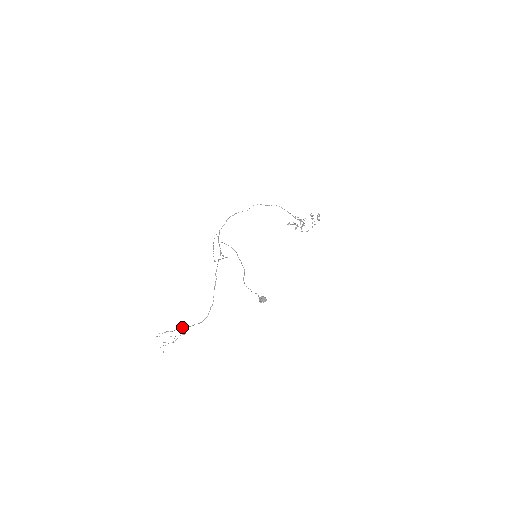
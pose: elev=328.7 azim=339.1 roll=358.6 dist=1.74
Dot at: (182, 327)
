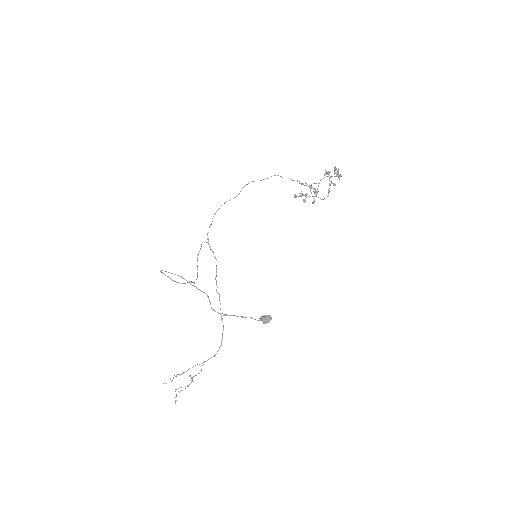
Dot at: occluded
